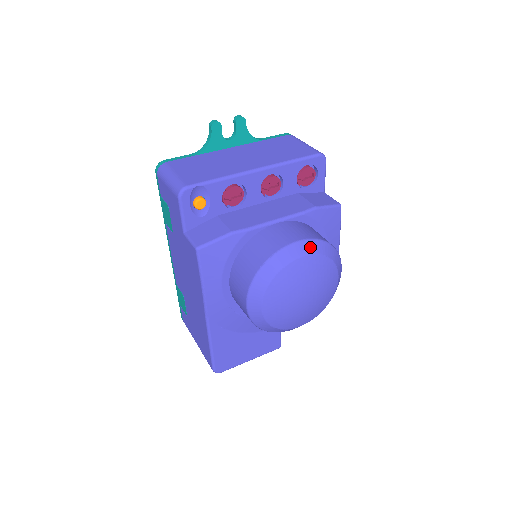
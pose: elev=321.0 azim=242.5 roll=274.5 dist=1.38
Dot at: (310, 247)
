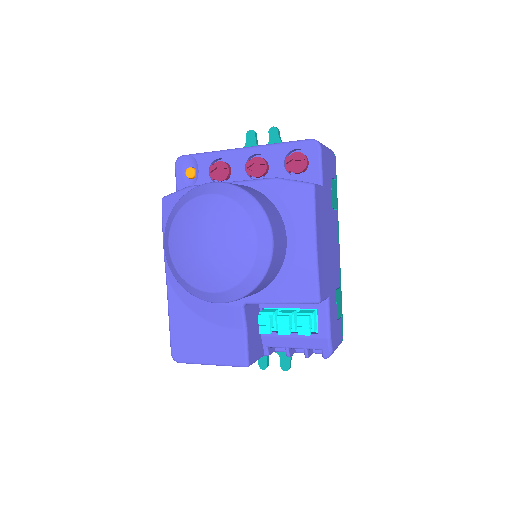
Dot at: (222, 189)
